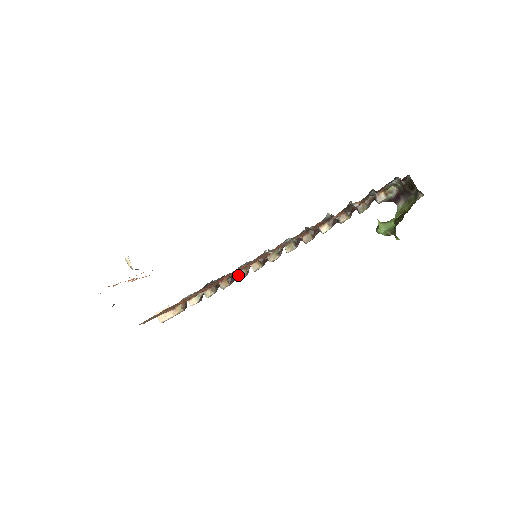
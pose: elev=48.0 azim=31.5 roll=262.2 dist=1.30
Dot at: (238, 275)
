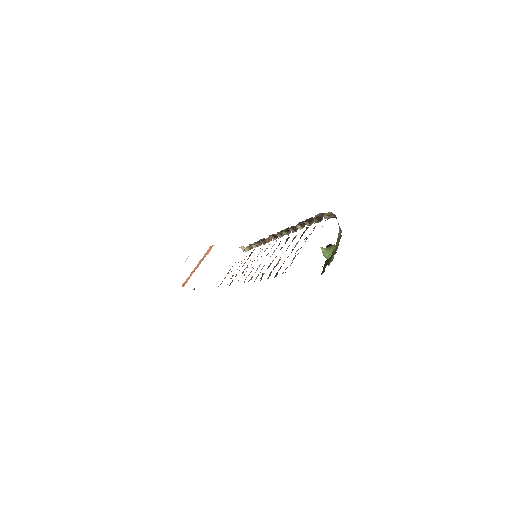
Dot at: (266, 242)
